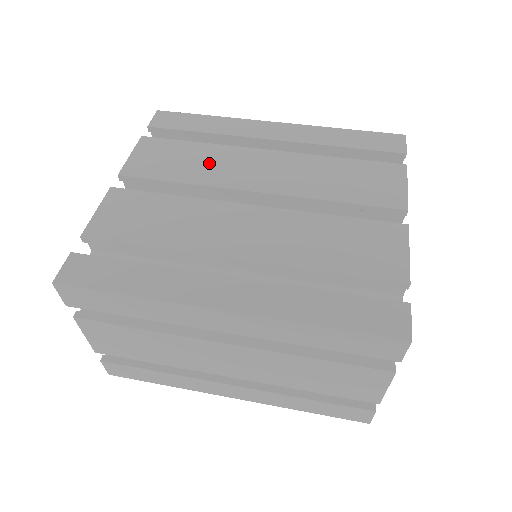
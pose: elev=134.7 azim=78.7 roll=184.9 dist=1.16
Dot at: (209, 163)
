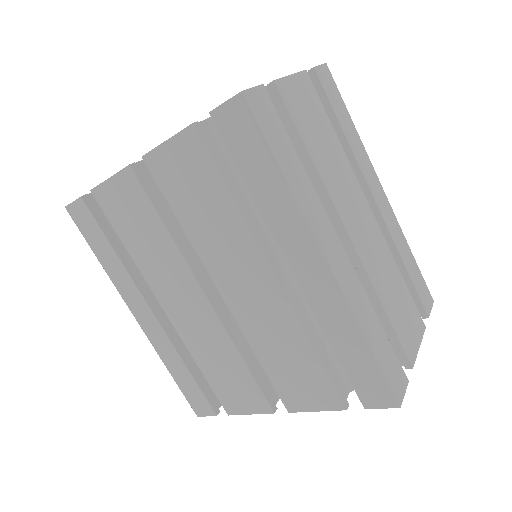
Dot at: (217, 232)
